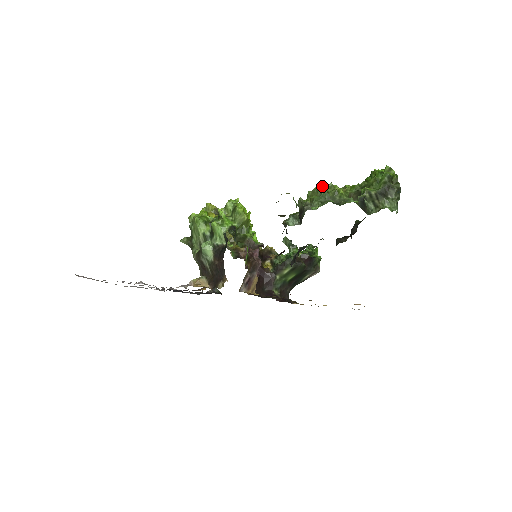
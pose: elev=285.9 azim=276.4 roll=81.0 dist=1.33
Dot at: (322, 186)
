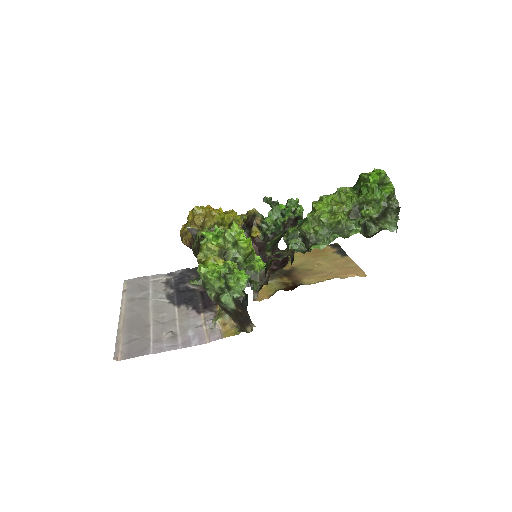
Dot at: (325, 219)
